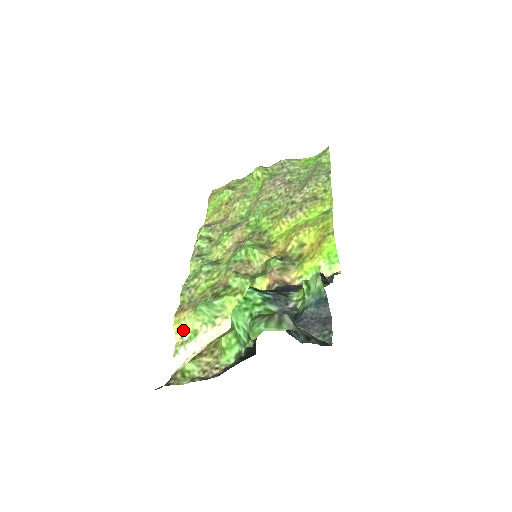
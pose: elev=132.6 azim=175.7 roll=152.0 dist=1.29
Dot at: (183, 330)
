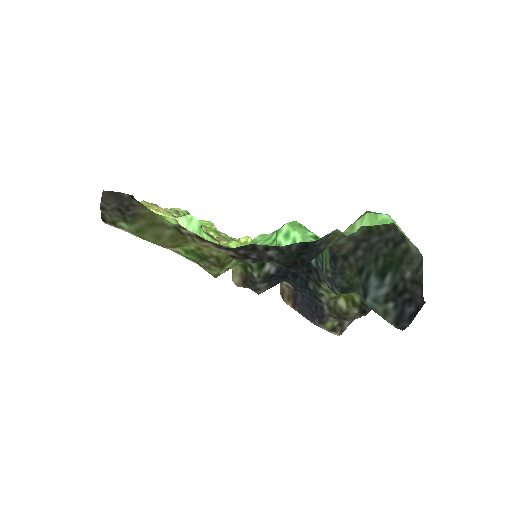
Dot at: occluded
